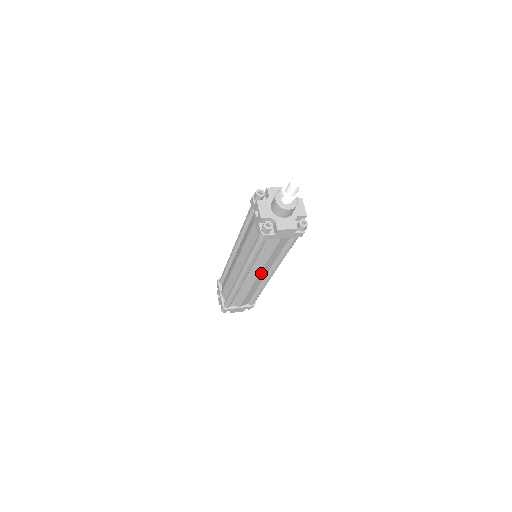
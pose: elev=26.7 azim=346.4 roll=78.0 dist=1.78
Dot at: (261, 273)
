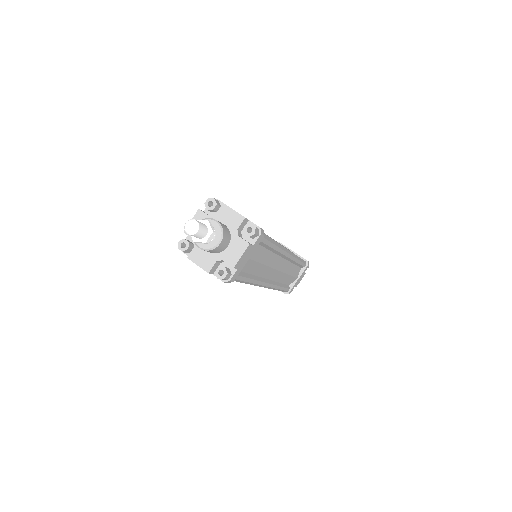
Dot at: occluded
